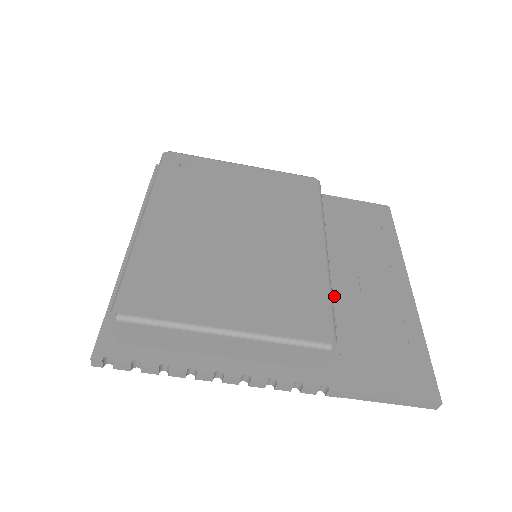
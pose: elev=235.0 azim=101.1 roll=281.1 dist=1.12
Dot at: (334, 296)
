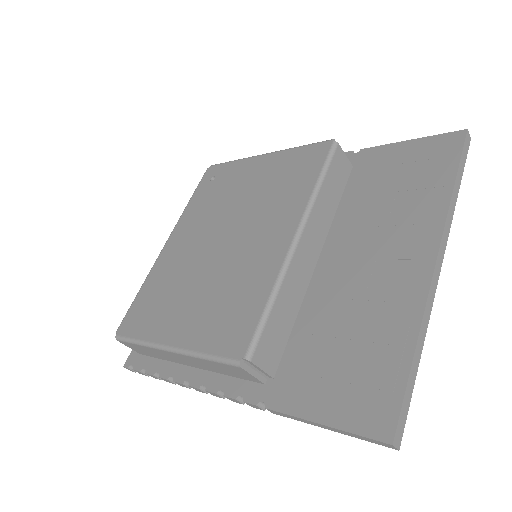
Dot at: (321, 291)
